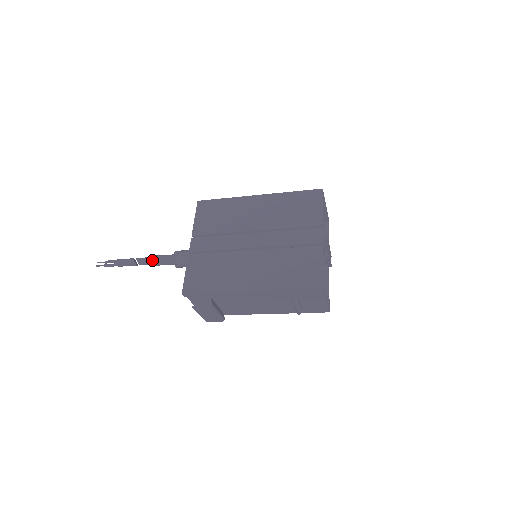
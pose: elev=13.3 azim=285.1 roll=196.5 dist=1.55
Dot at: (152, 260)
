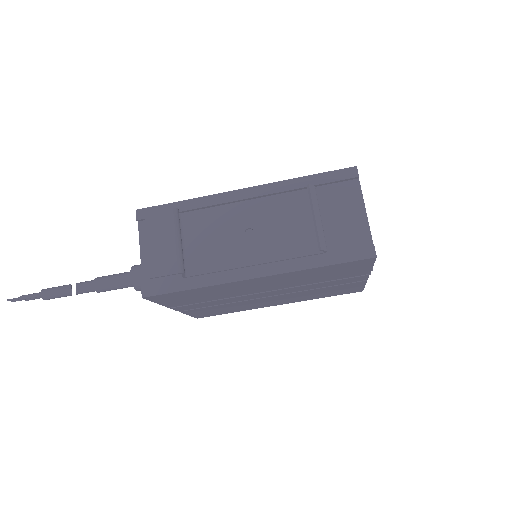
Dot at: (99, 277)
